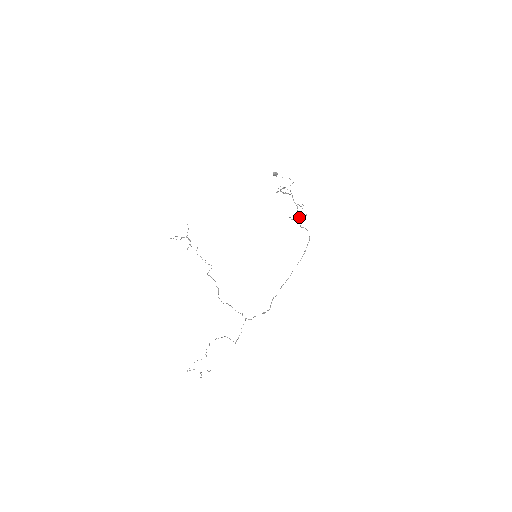
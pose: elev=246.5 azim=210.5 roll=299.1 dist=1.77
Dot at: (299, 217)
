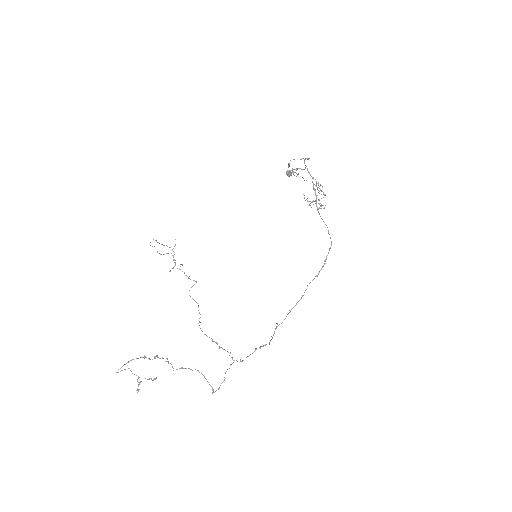
Dot at: (315, 190)
